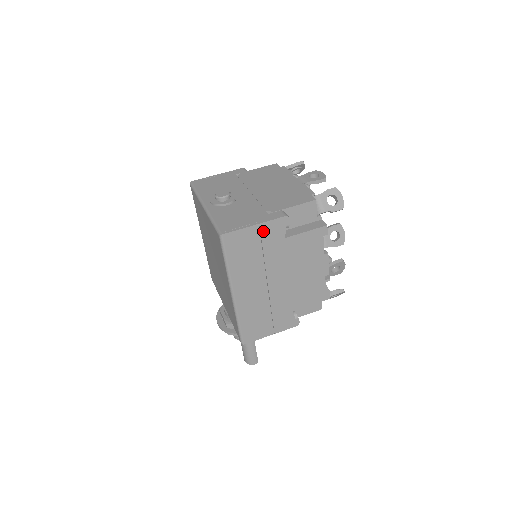
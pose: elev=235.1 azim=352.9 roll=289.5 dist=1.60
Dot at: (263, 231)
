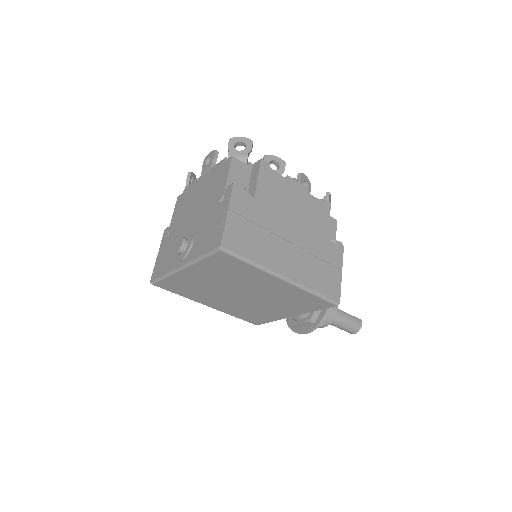
Dot at: (237, 211)
